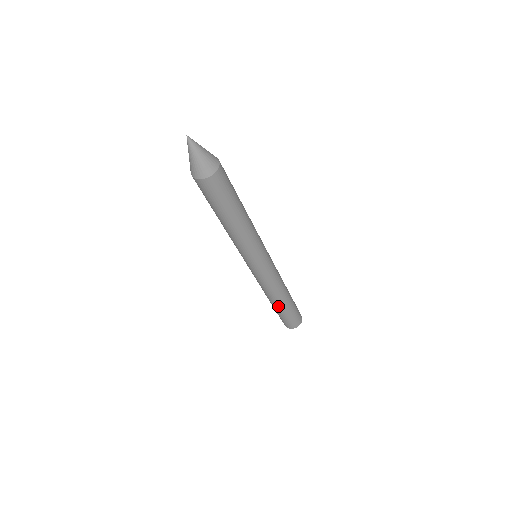
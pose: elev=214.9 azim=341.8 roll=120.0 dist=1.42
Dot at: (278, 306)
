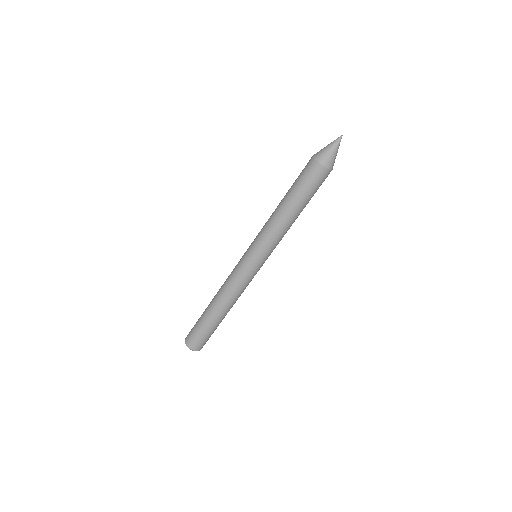
Dot at: (210, 309)
